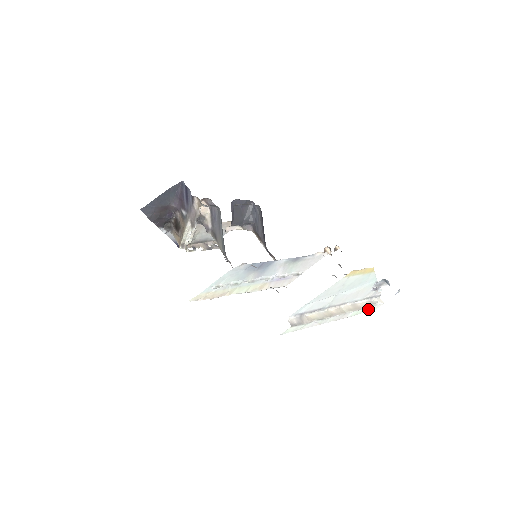
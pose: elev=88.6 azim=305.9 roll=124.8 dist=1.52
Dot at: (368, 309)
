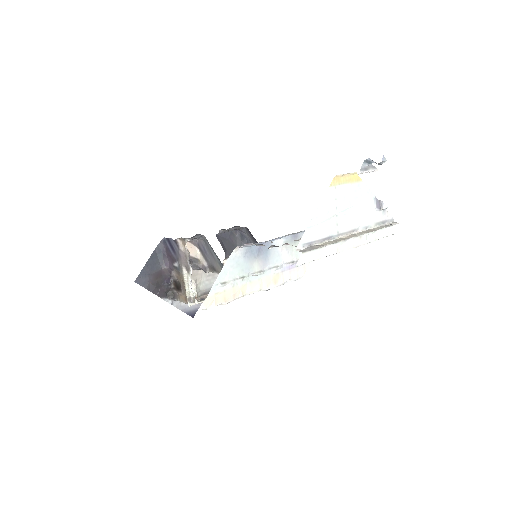
Dot at: (386, 232)
